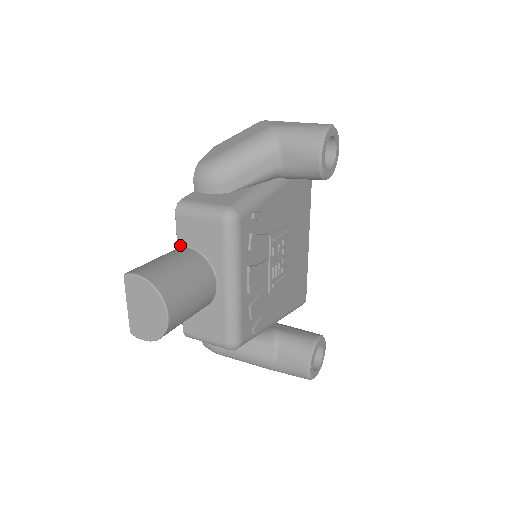
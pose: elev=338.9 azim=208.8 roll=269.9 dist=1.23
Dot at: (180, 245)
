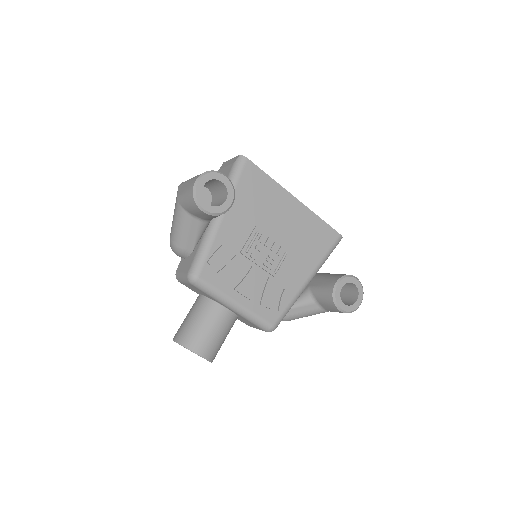
Dot at: occluded
